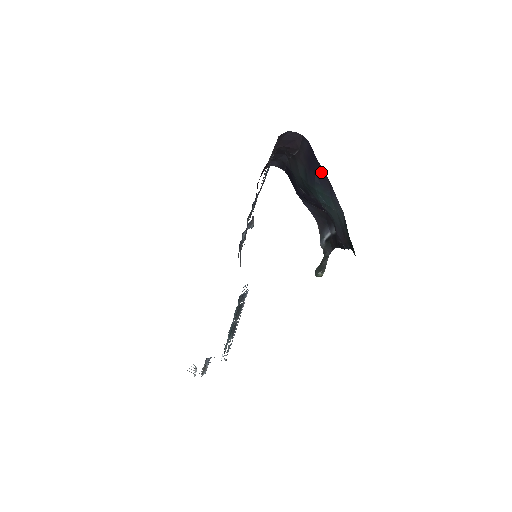
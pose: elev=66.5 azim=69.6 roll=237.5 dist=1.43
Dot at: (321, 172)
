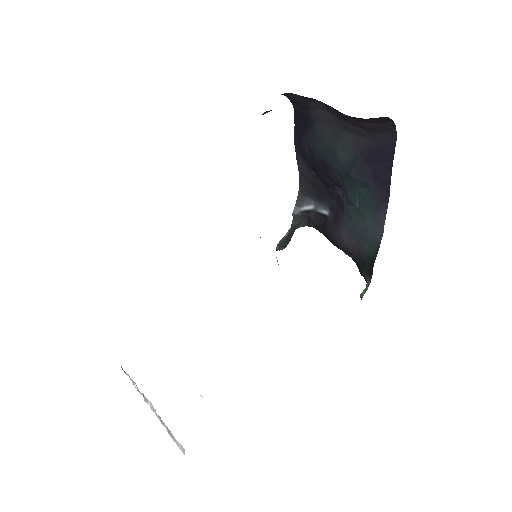
Dot at: (386, 180)
